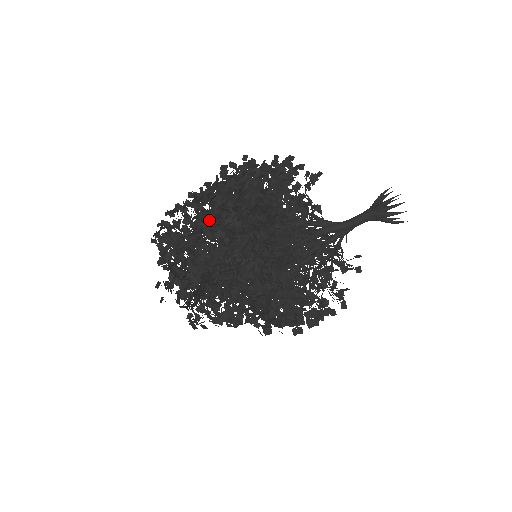
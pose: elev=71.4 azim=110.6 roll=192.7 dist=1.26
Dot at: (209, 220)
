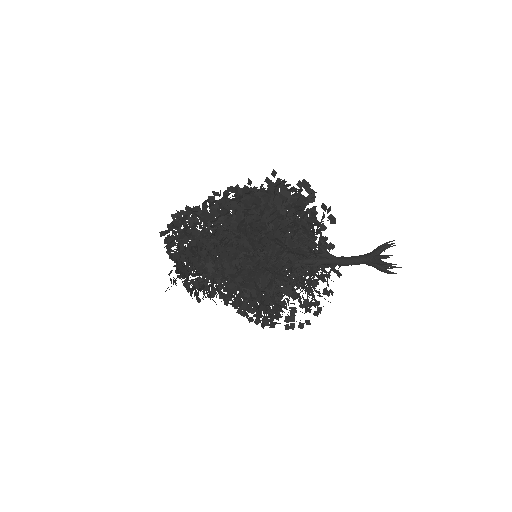
Dot at: (223, 248)
